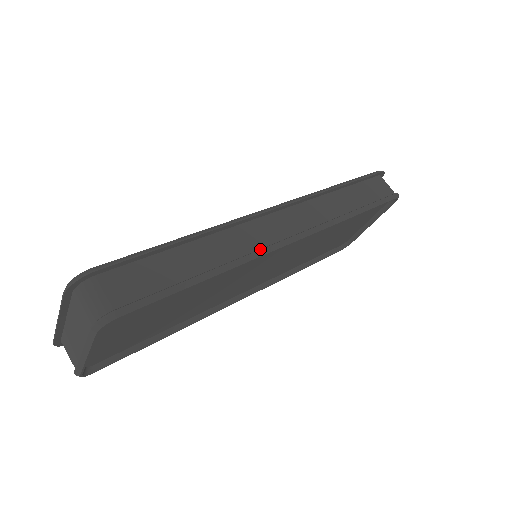
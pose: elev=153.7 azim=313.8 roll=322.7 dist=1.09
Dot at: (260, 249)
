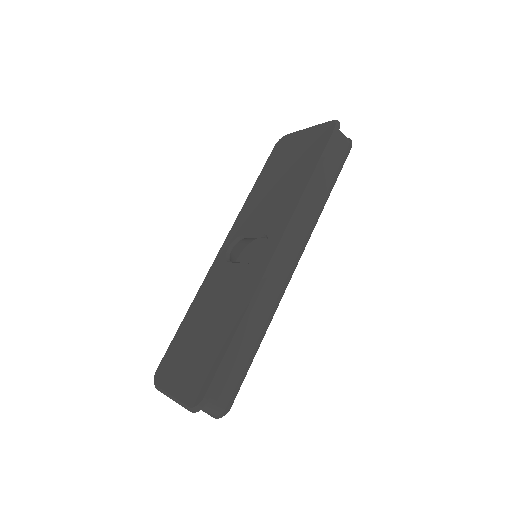
Dot at: (280, 295)
